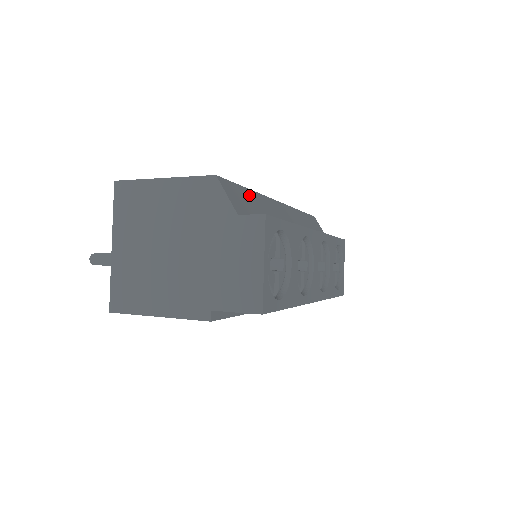
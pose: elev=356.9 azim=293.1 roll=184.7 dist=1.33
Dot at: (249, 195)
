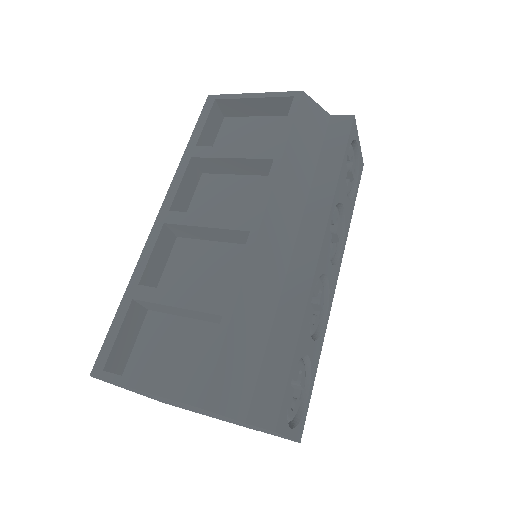
Dot at: (236, 336)
